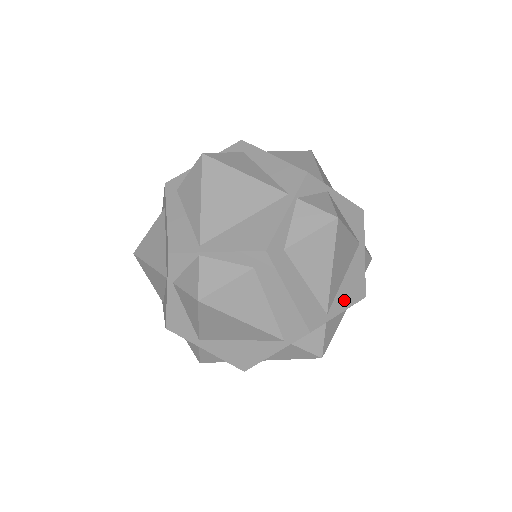
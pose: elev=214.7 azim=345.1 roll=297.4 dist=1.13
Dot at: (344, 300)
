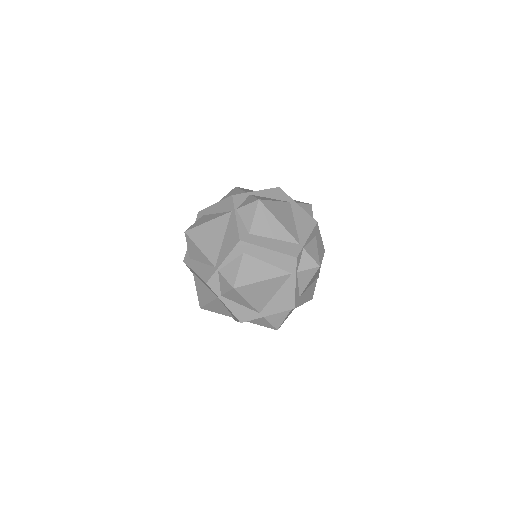
Dot at: (304, 232)
